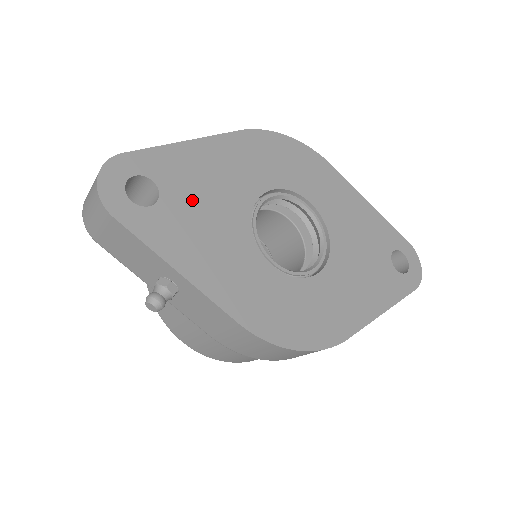
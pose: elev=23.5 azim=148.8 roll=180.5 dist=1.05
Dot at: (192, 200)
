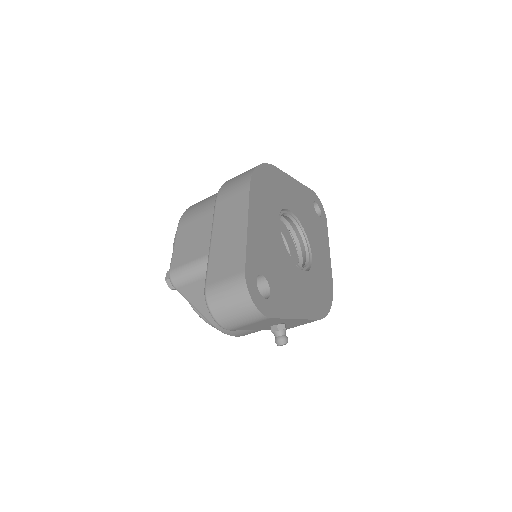
Dot at: (273, 267)
